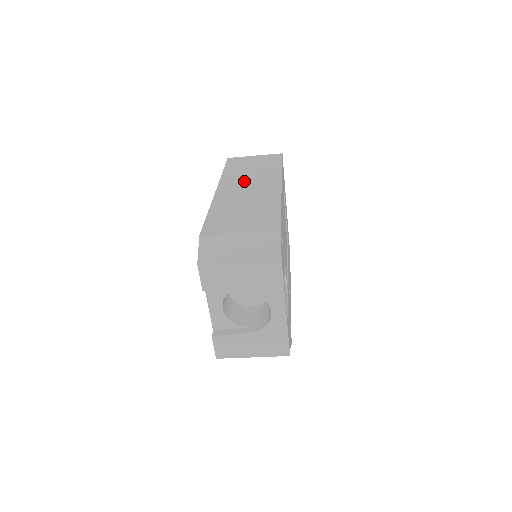
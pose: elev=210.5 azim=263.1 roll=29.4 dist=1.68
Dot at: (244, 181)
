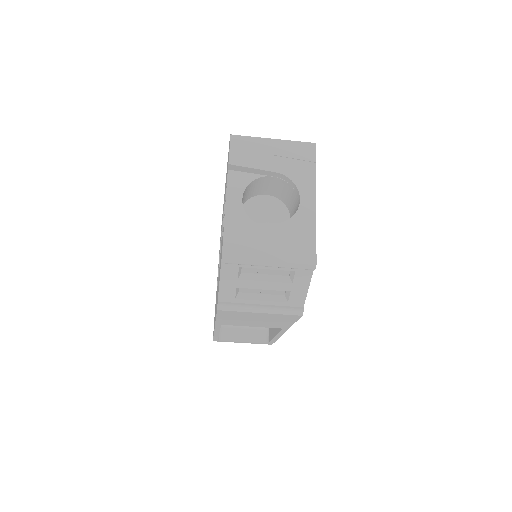
Dot at: occluded
